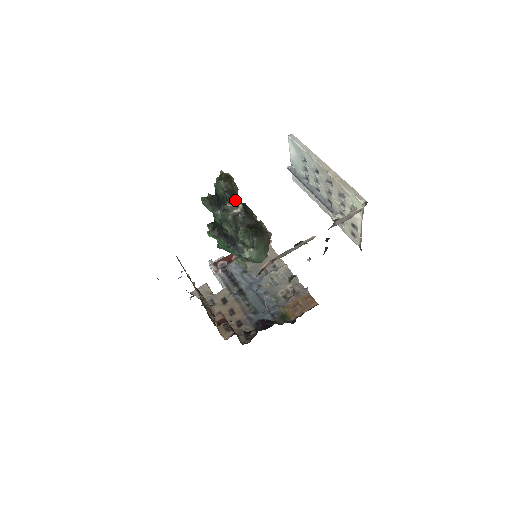
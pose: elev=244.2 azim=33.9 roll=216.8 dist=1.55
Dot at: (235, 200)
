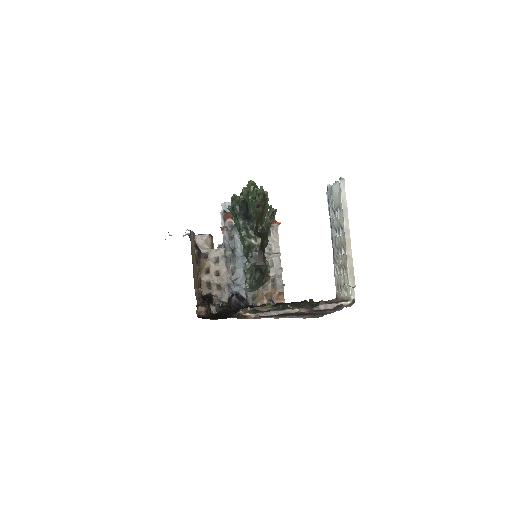
Dot at: (259, 224)
